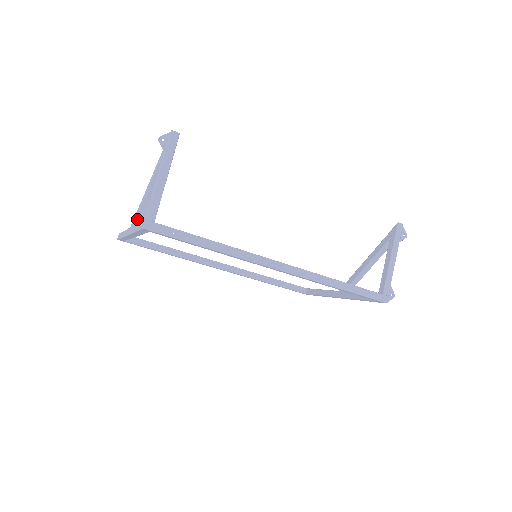
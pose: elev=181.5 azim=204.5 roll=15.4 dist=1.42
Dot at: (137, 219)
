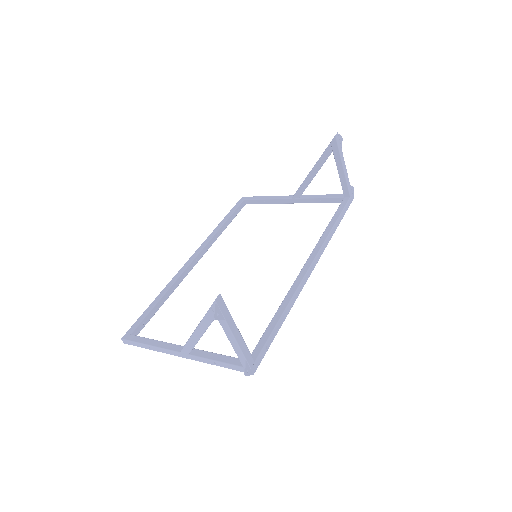
Dot at: (192, 349)
